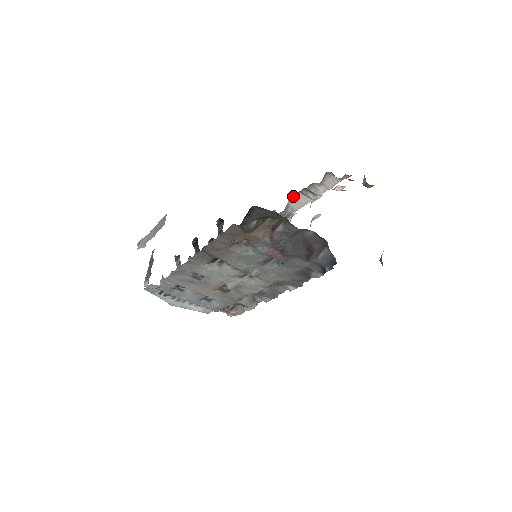
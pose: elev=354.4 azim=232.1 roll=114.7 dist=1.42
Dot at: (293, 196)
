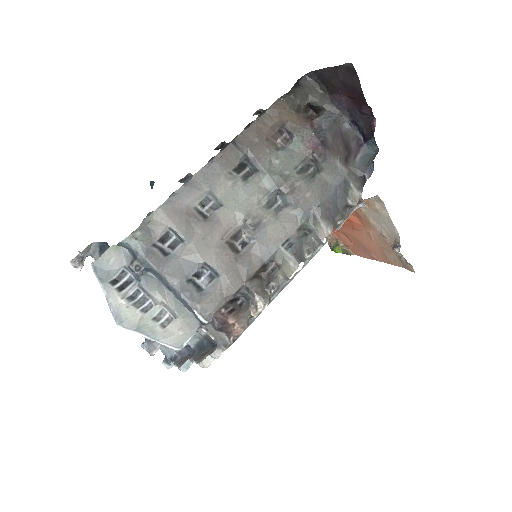
Dot at: occluded
